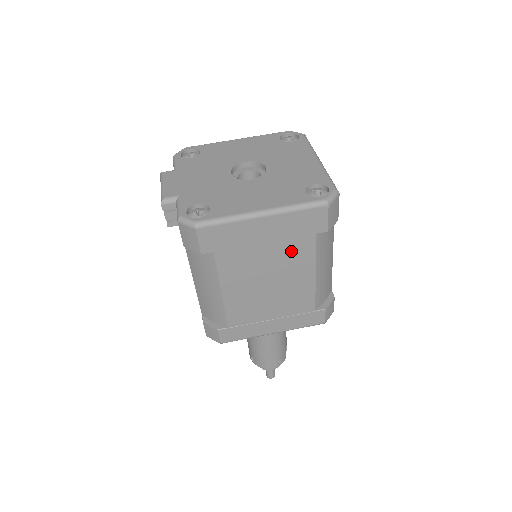
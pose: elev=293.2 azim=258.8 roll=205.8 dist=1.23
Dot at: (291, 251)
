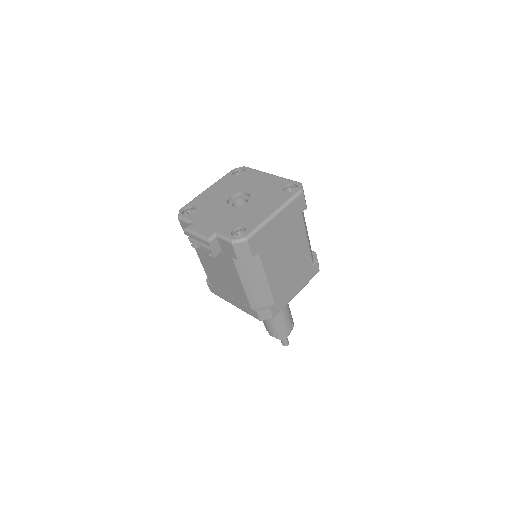
Dot at: (293, 230)
